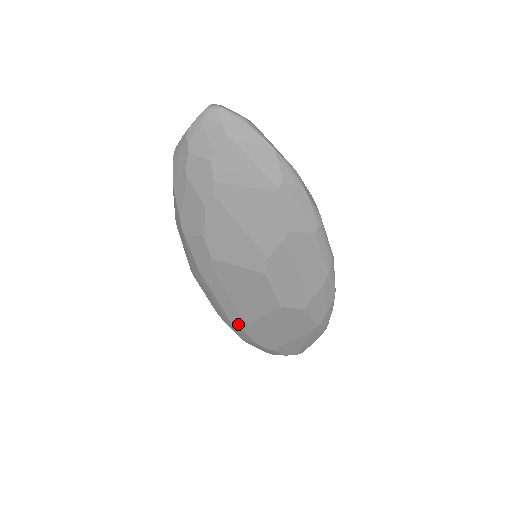
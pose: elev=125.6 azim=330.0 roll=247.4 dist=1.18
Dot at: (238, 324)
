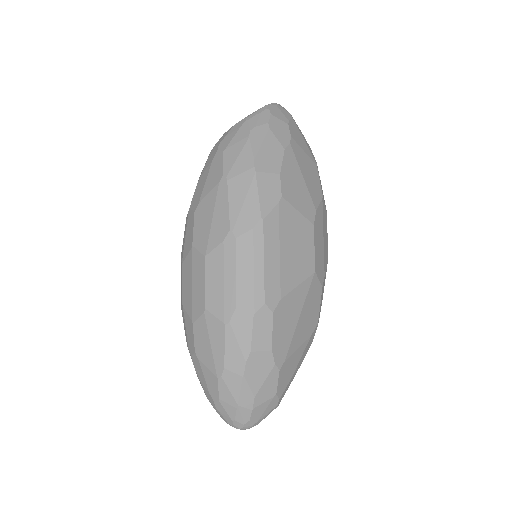
Dot at: (272, 302)
